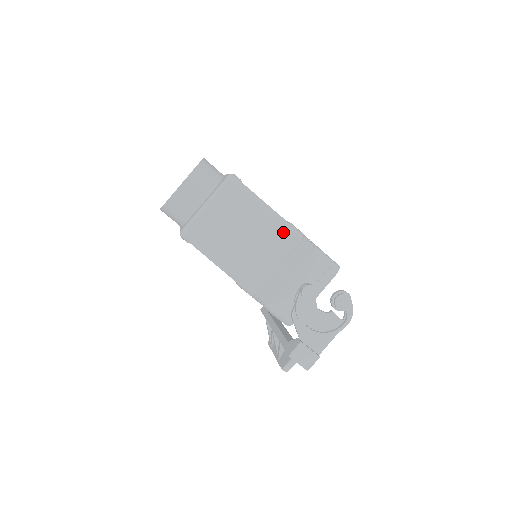
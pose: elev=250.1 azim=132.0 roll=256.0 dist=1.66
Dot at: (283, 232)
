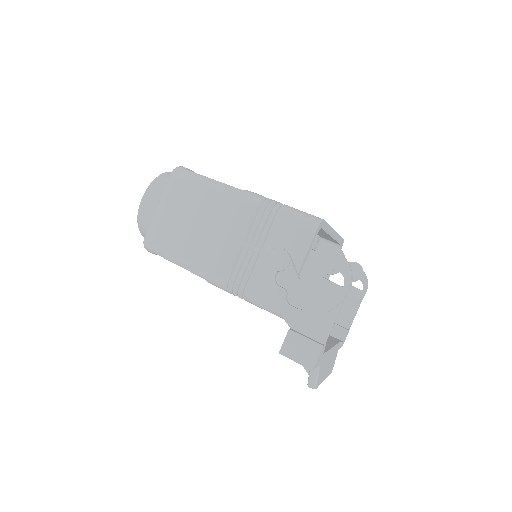
Dot at: (235, 201)
